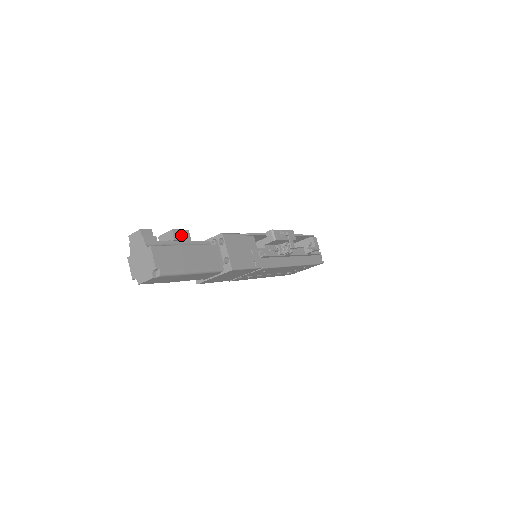
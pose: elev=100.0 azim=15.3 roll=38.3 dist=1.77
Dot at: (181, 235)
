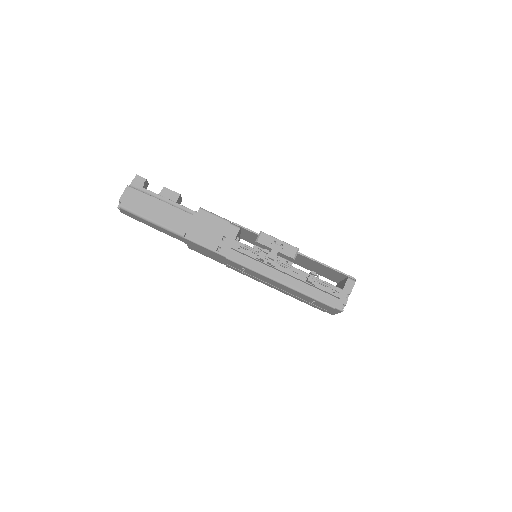
Dot at: (169, 194)
